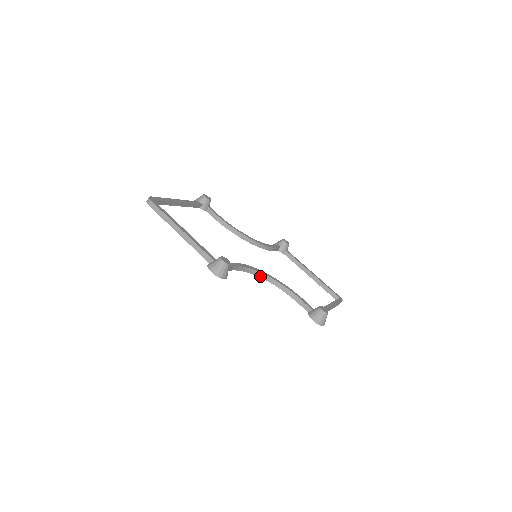
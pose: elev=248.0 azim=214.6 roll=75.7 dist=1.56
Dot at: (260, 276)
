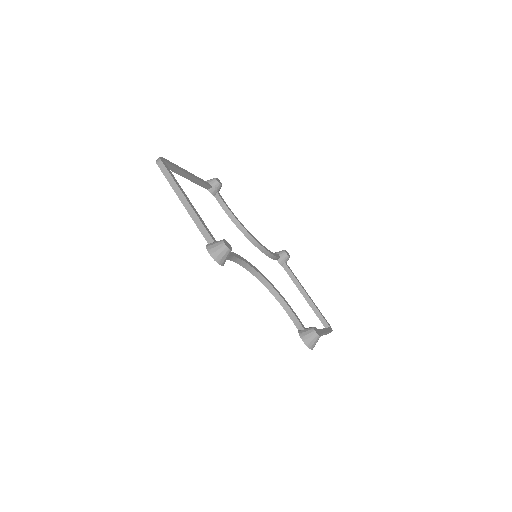
Dot at: (257, 277)
